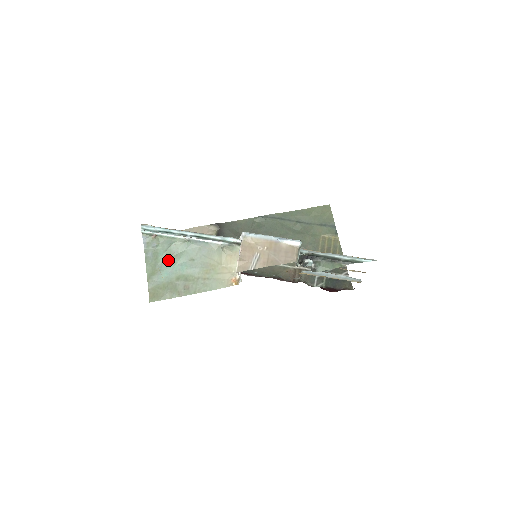
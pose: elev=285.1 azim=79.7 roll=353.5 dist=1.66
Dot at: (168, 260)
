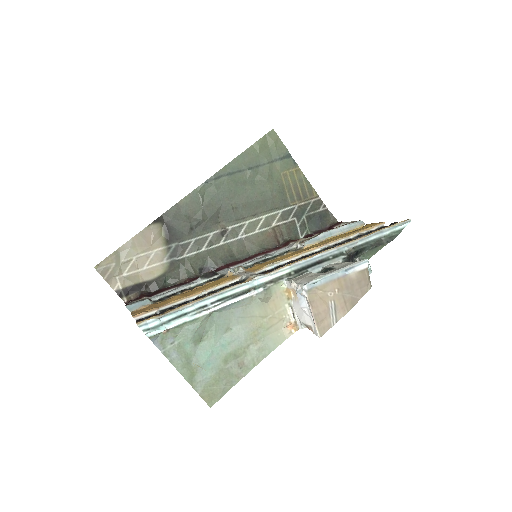
Dot at: (200, 347)
